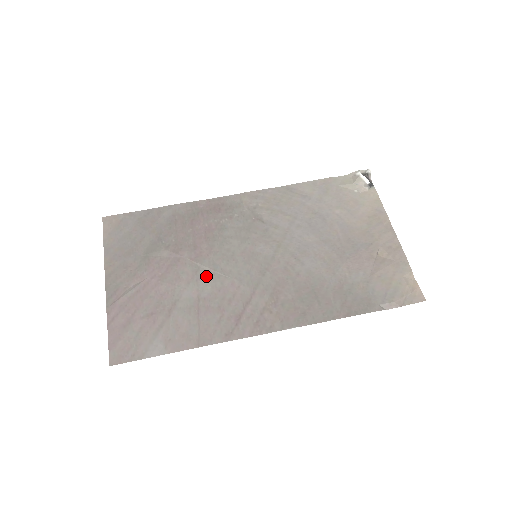
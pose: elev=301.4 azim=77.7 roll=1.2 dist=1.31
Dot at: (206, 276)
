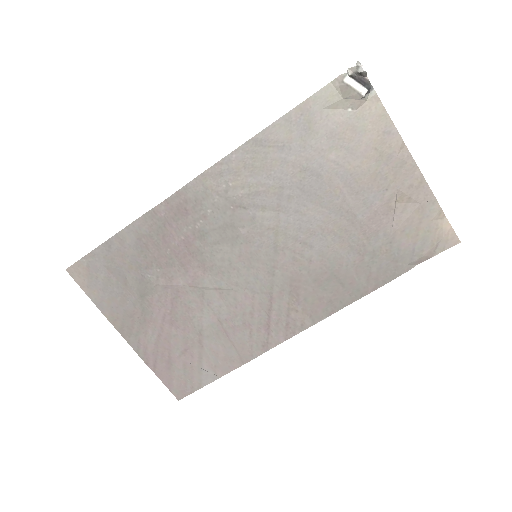
Dot at: (215, 297)
